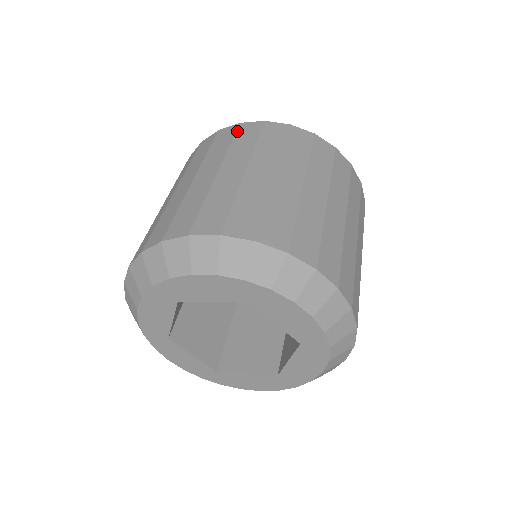
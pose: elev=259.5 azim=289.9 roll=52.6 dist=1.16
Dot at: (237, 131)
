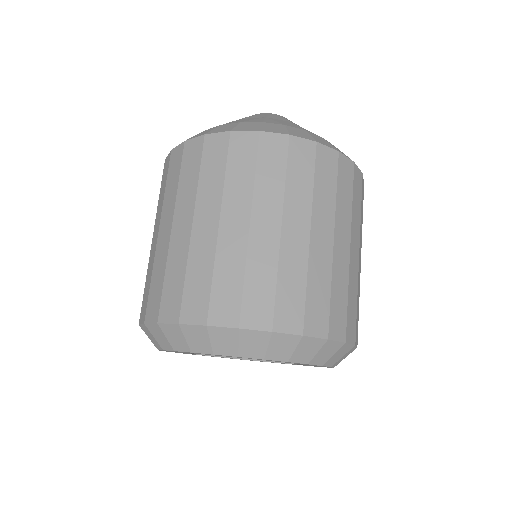
Dot at: (203, 151)
